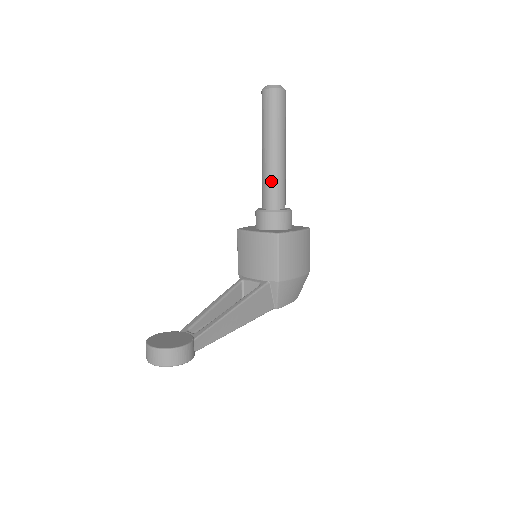
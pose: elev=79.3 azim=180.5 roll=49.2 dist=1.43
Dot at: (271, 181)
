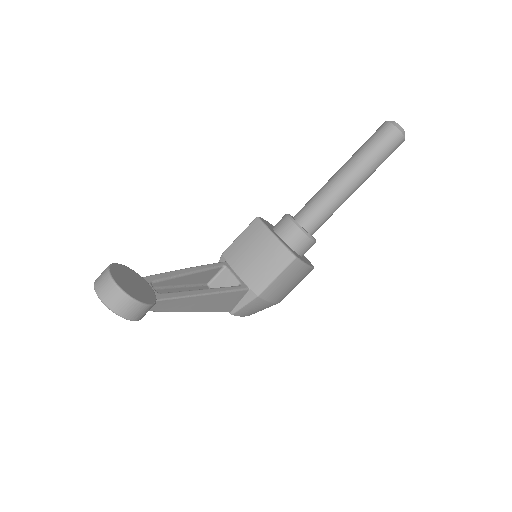
Dot at: (325, 204)
